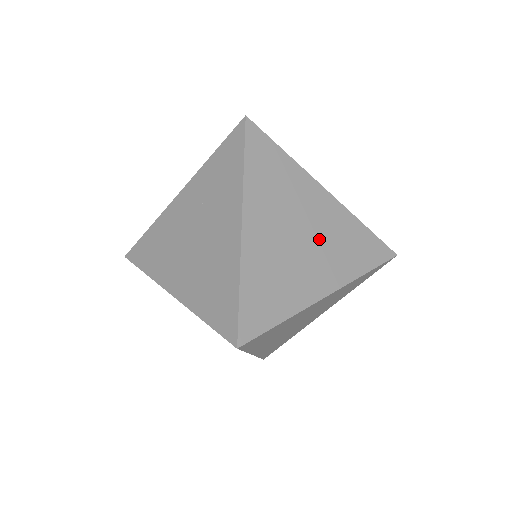
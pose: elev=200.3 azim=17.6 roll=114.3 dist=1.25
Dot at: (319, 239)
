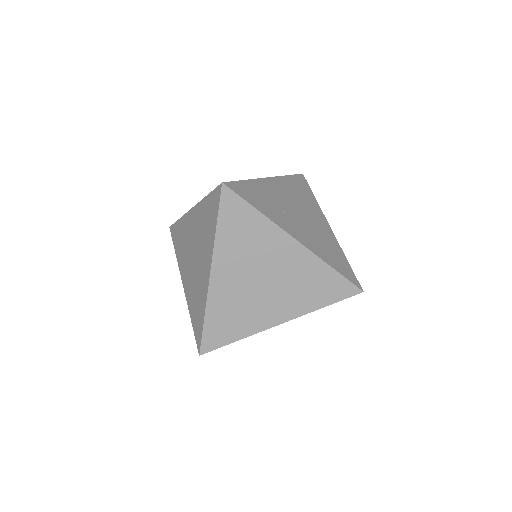
Dot at: (281, 282)
